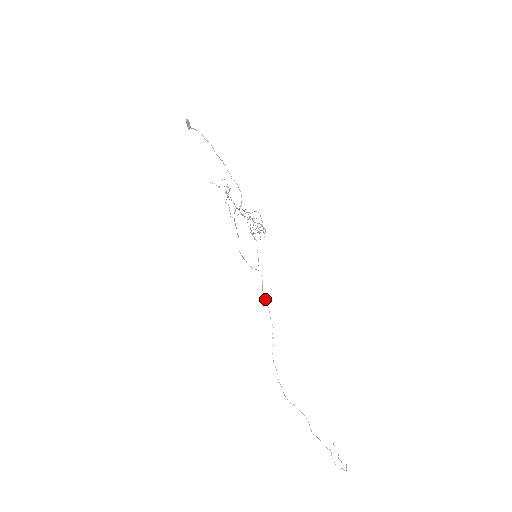
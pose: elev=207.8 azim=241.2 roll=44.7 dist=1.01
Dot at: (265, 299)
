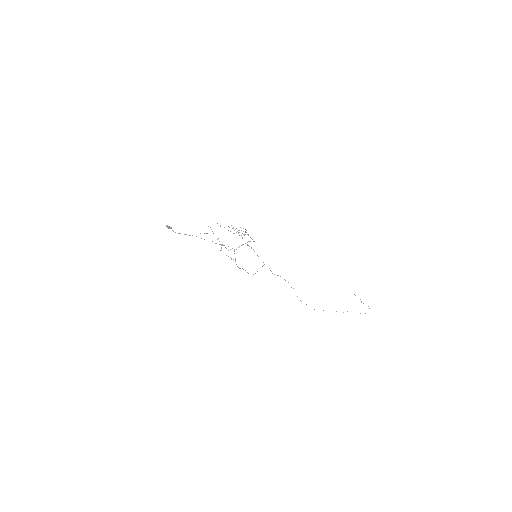
Dot at: occluded
